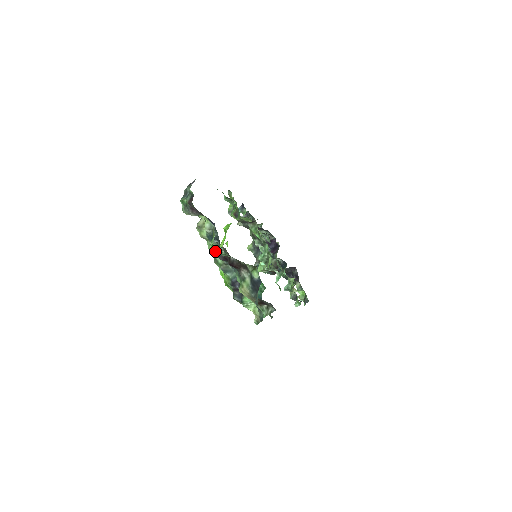
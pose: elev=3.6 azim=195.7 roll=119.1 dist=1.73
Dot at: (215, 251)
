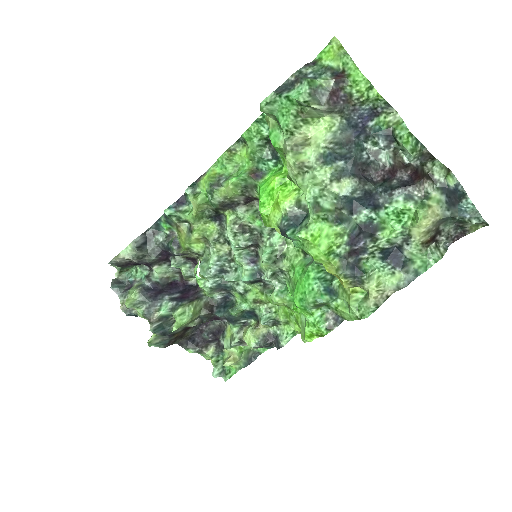
Dot at: (326, 186)
